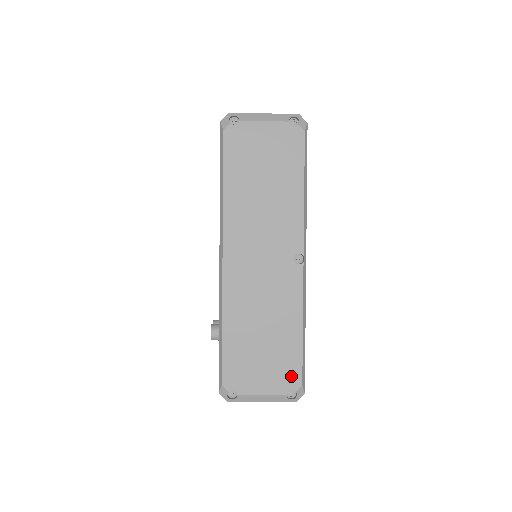
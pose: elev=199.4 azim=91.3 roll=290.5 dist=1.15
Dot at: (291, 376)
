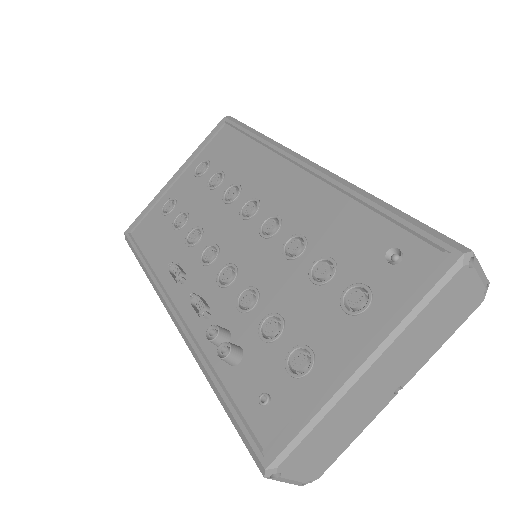
Dot at: (319, 471)
